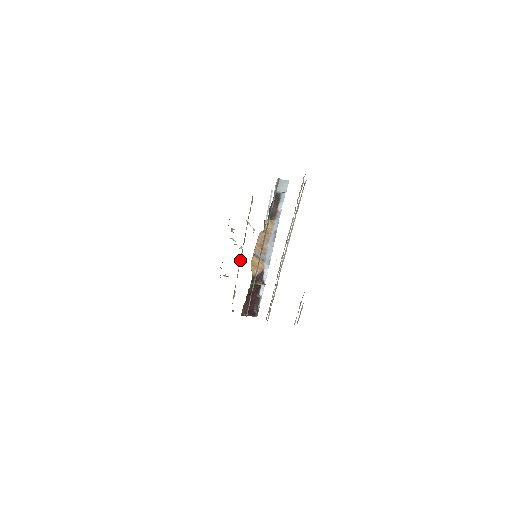
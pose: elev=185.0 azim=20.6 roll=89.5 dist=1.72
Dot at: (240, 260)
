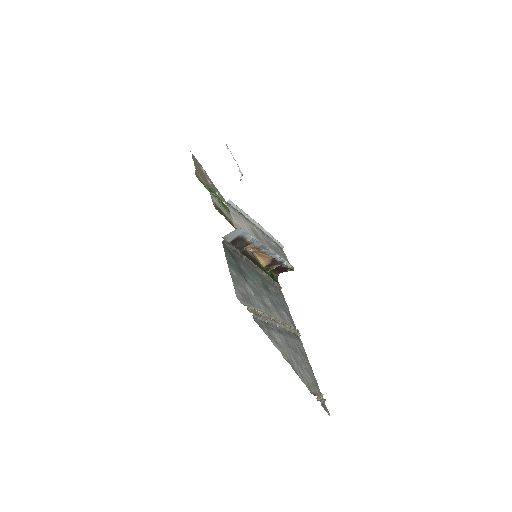
Dot at: occluded
